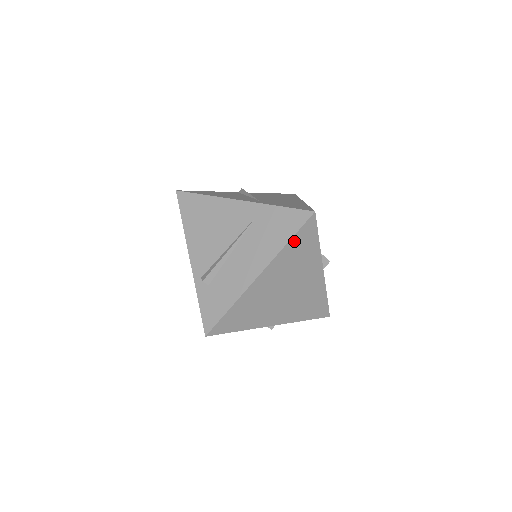
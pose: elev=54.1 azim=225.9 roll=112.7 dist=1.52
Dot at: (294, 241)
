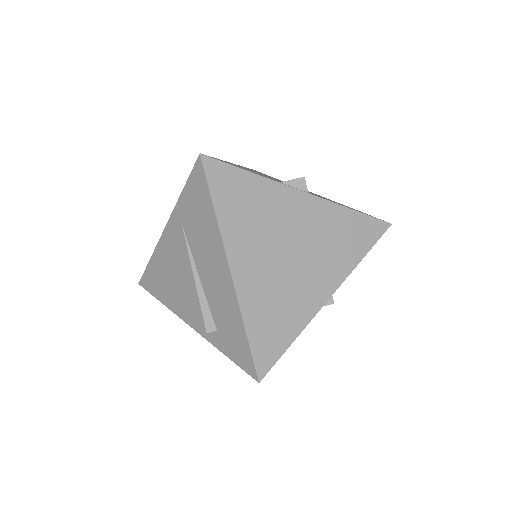
Dot at: (220, 201)
